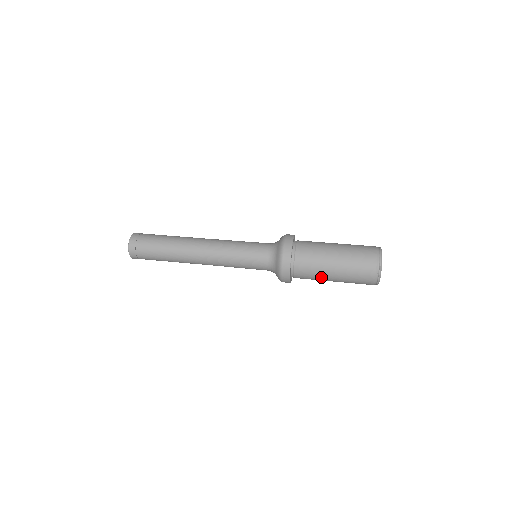
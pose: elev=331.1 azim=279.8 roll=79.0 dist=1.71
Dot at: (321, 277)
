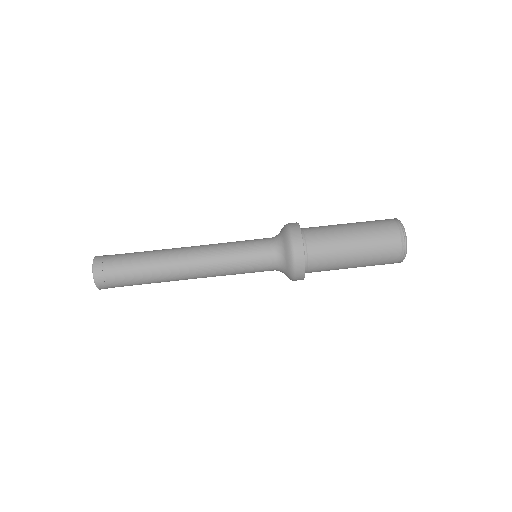
Dot at: (339, 267)
